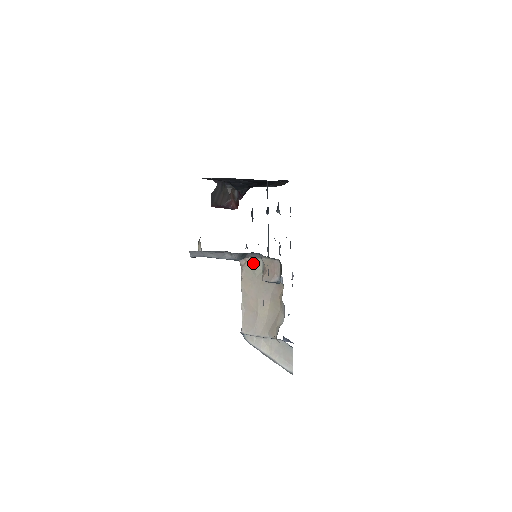
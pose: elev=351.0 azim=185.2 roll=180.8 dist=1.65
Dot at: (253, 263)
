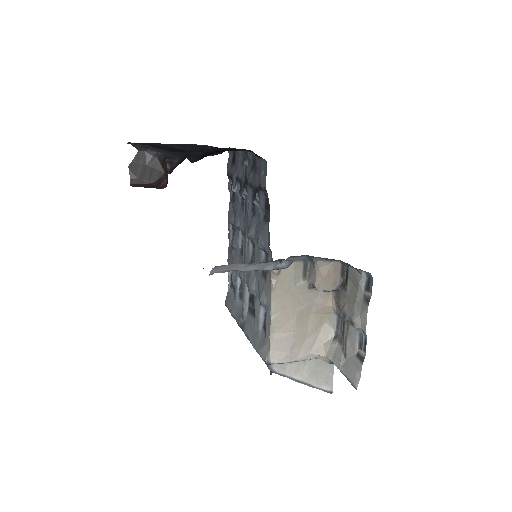
Dot at: (291, 269)
